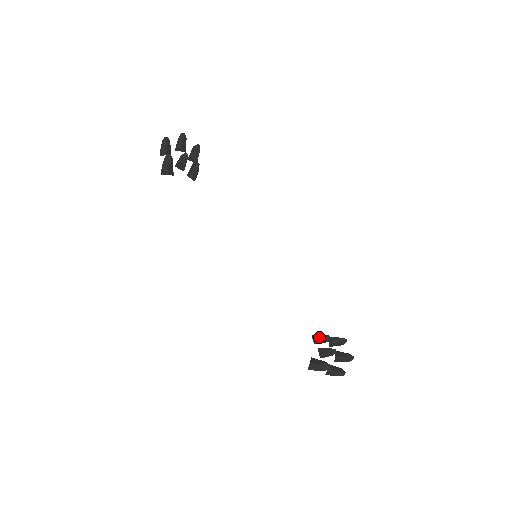
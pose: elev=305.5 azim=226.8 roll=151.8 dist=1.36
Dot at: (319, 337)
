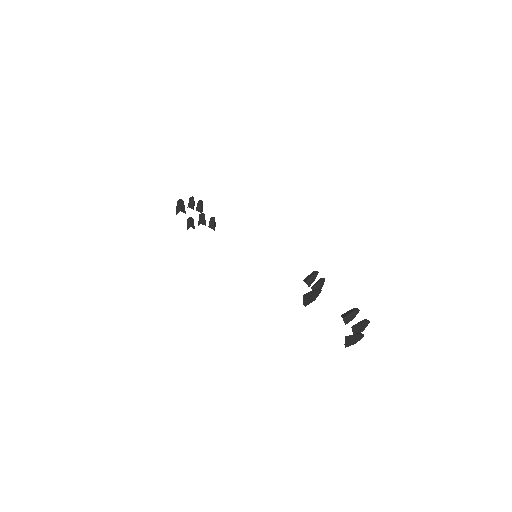
Dot at: (309, 276)
